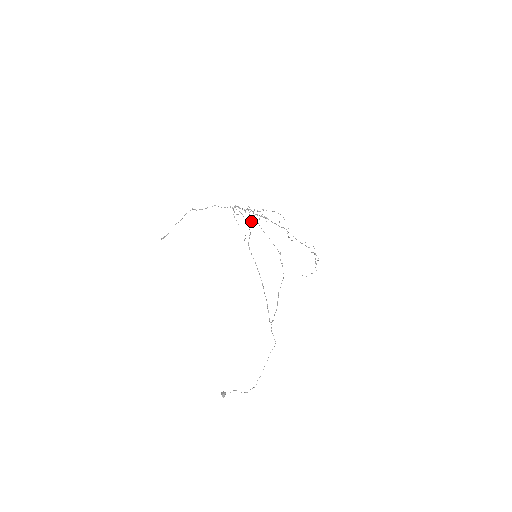
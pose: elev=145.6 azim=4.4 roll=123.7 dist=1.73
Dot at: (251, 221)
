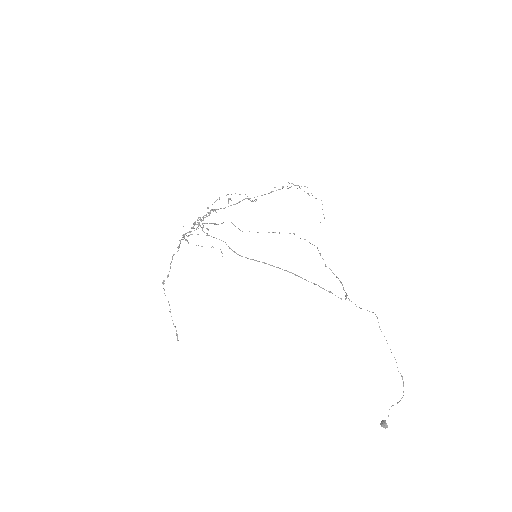
Dot at: occluded
